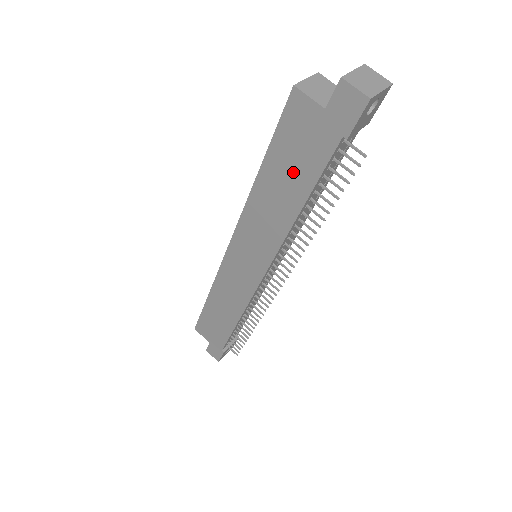
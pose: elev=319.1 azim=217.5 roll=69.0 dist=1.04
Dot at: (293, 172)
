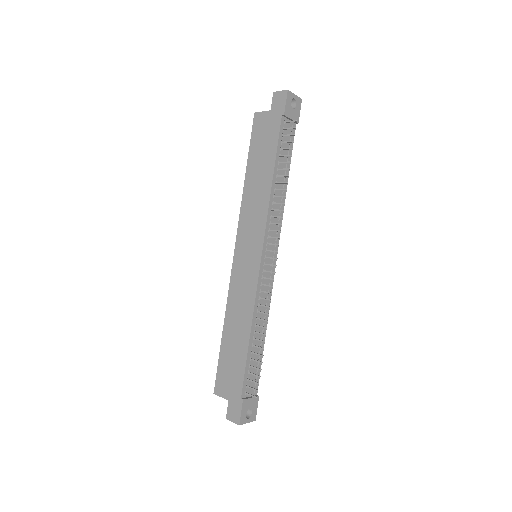
Dot at: (264, 156)
